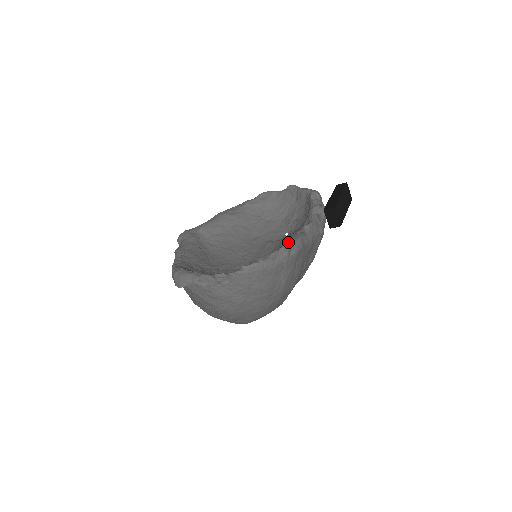
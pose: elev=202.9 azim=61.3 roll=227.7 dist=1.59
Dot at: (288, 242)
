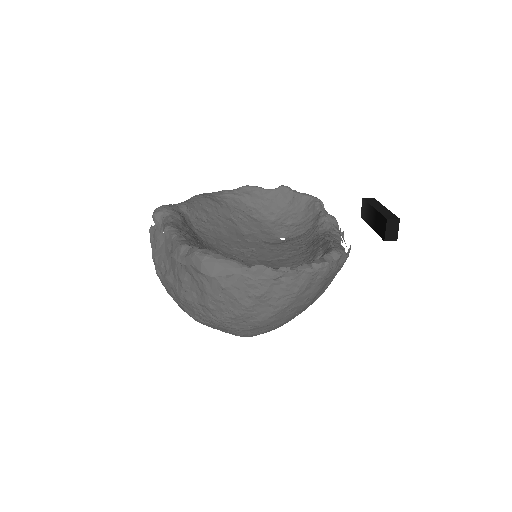
Dot at: (335, 246)
